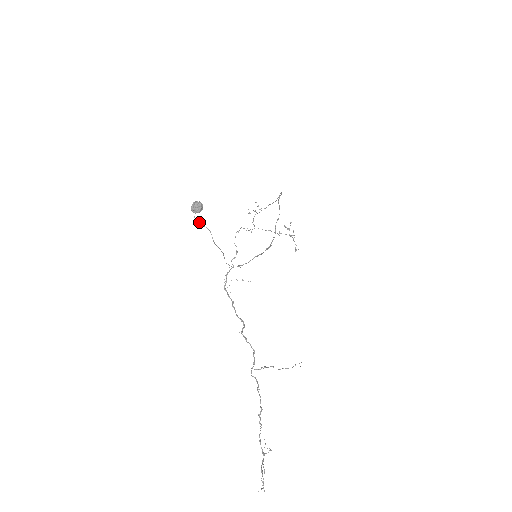
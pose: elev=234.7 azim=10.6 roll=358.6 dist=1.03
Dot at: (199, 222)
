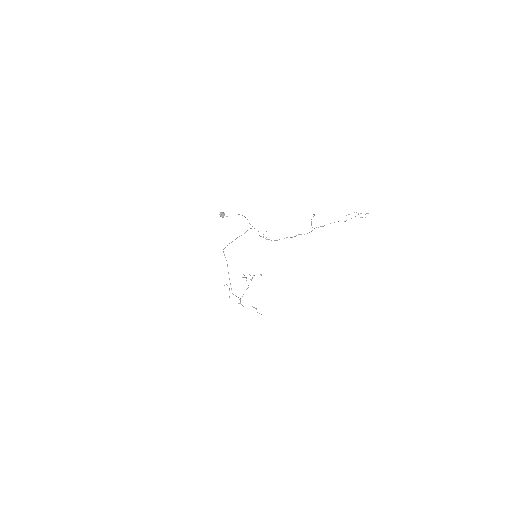
Dot at: occluded
